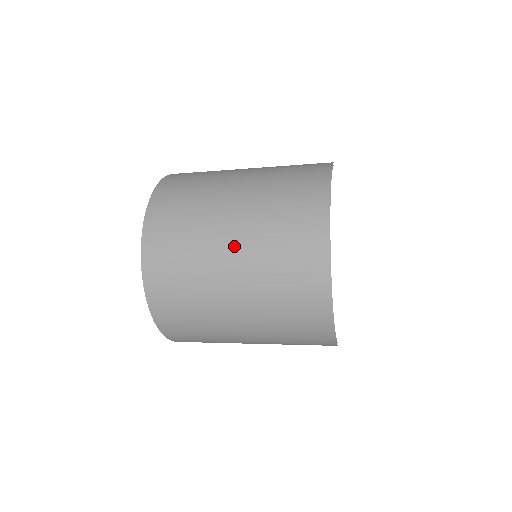
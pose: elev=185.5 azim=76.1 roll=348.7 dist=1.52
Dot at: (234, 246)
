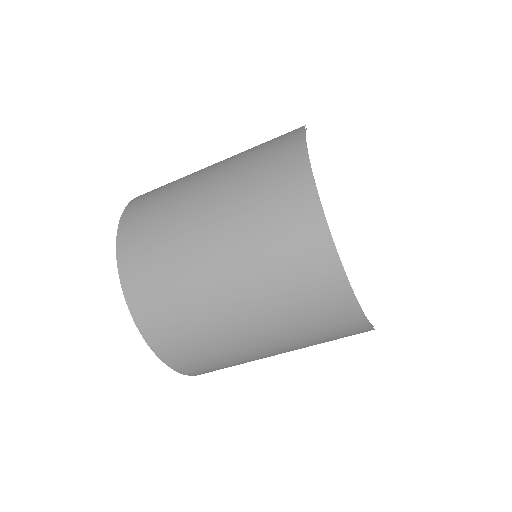
Dot at: occluded
